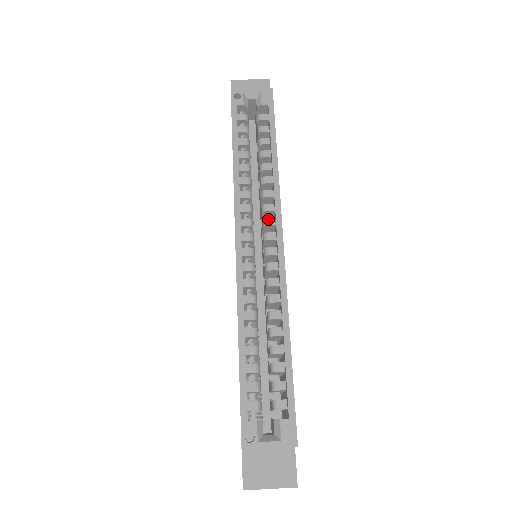
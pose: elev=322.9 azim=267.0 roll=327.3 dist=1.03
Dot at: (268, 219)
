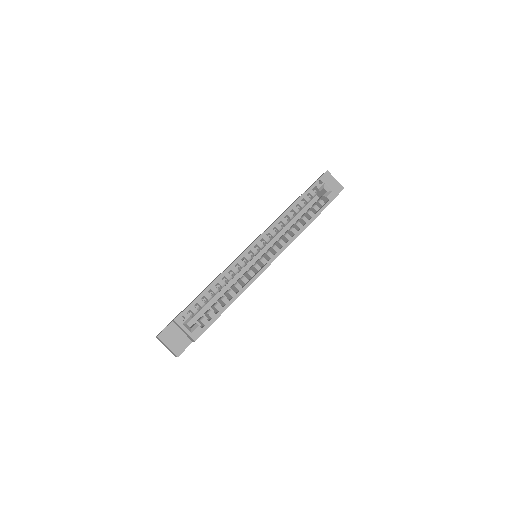
Dot at: (277, 247)
